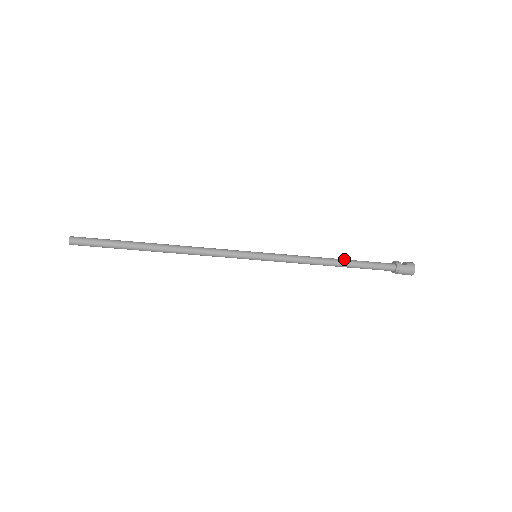
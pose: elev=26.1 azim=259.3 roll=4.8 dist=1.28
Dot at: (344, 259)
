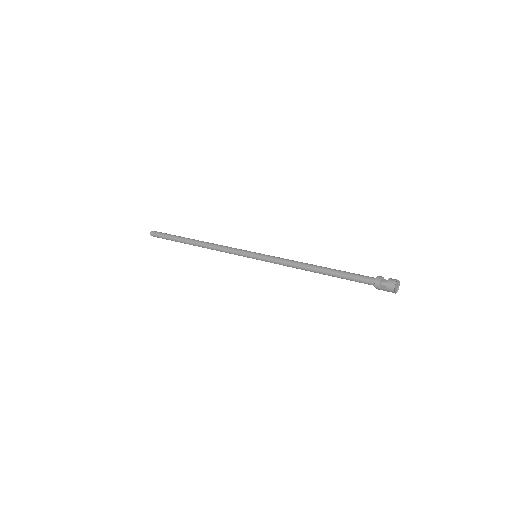
Dot at: (325, 270)
